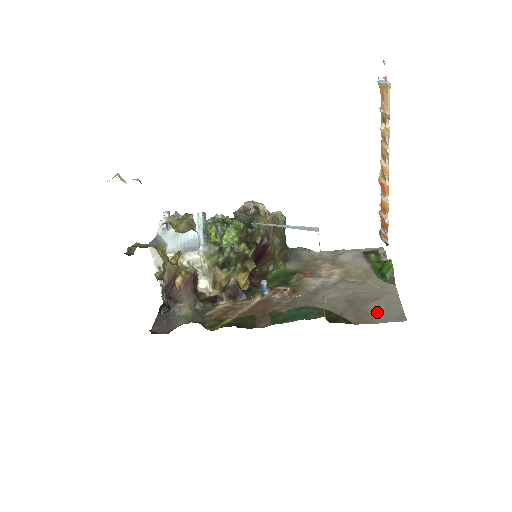
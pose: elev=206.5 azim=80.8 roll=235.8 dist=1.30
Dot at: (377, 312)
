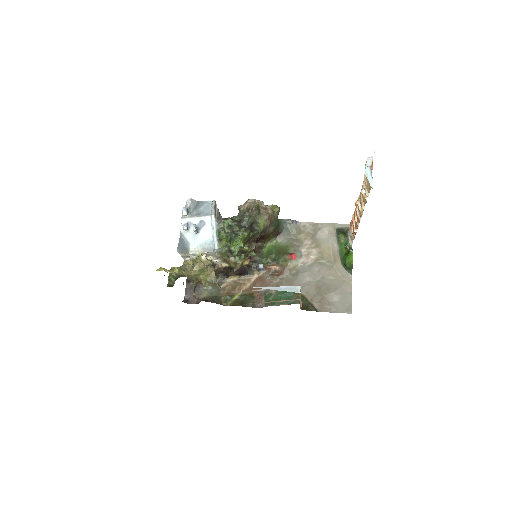
Dot at: (334, 302)
